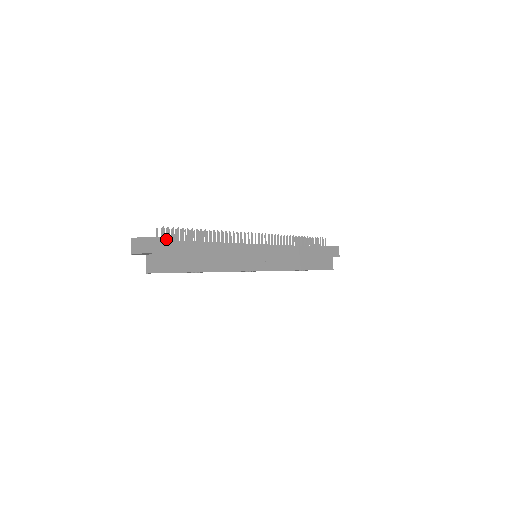
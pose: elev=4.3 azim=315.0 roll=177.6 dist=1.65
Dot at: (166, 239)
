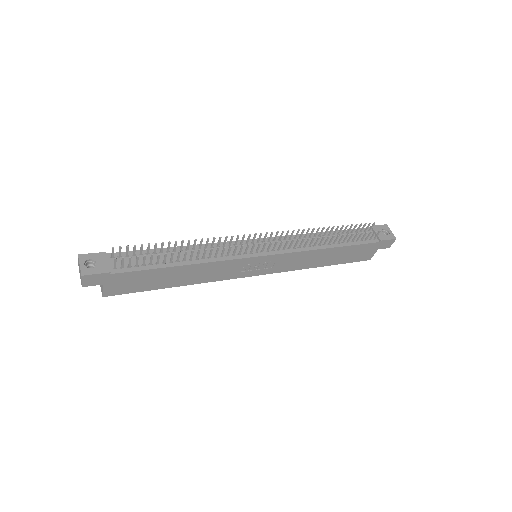
Dot at: (126, 254)
